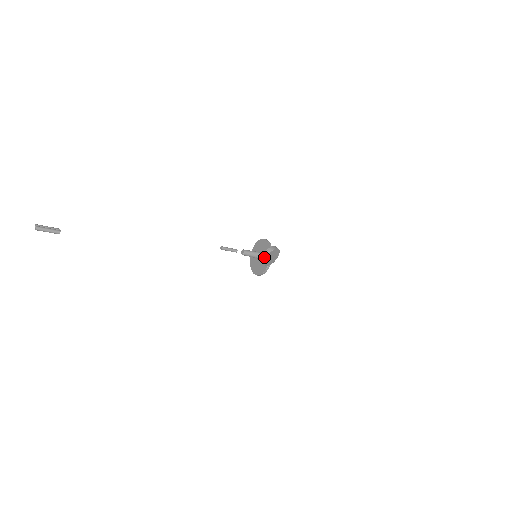
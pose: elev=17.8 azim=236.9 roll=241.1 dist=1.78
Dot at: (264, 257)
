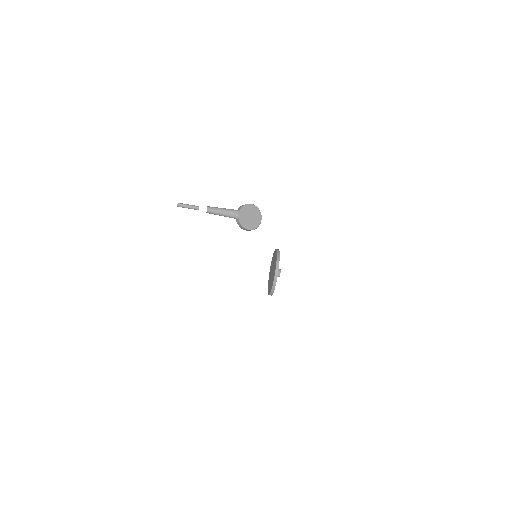
Dot at: (236, 213)
